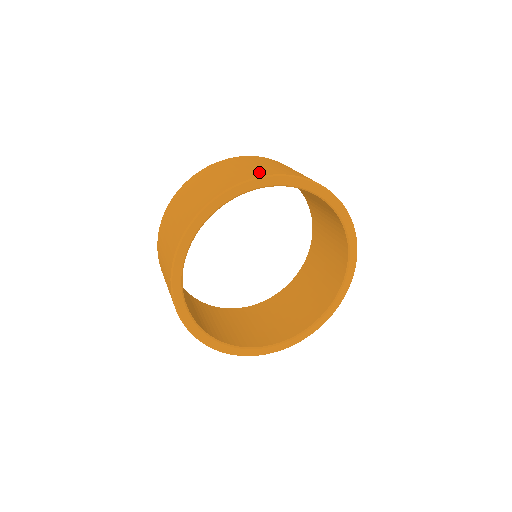
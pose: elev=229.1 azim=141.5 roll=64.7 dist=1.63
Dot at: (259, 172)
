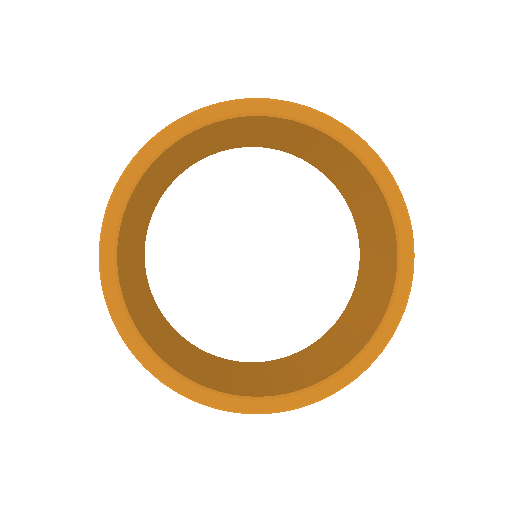
Dot at: occluded
